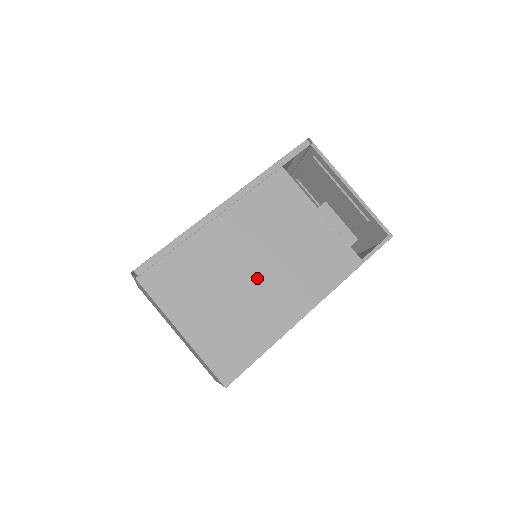
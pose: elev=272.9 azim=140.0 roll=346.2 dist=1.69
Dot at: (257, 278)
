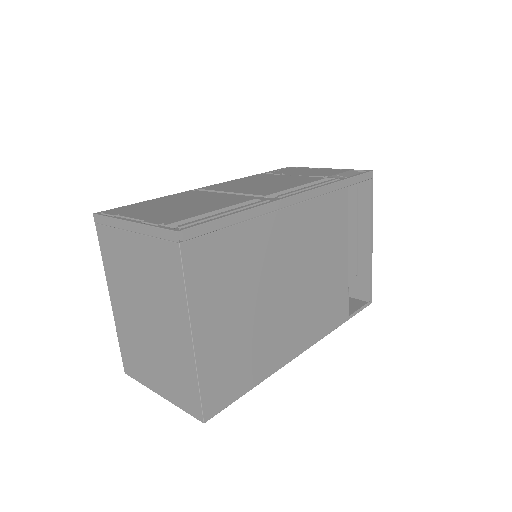
Dot at: (282, 300)
